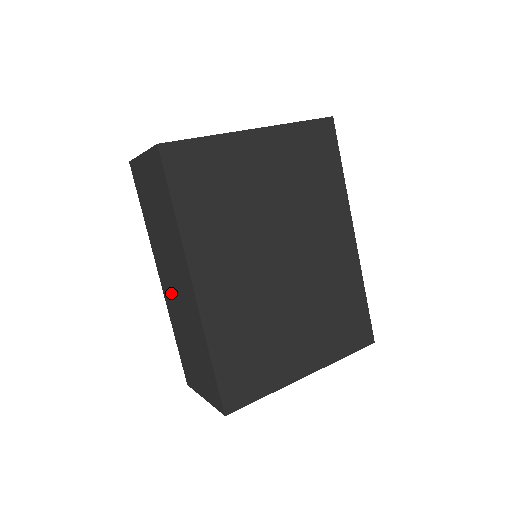
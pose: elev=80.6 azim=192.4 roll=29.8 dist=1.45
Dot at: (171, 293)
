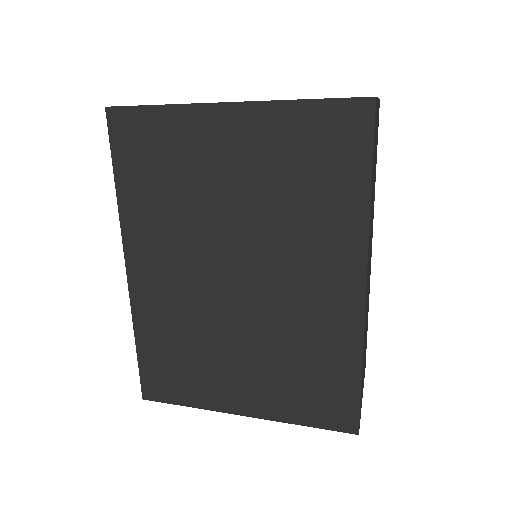
Dot at: occluded
